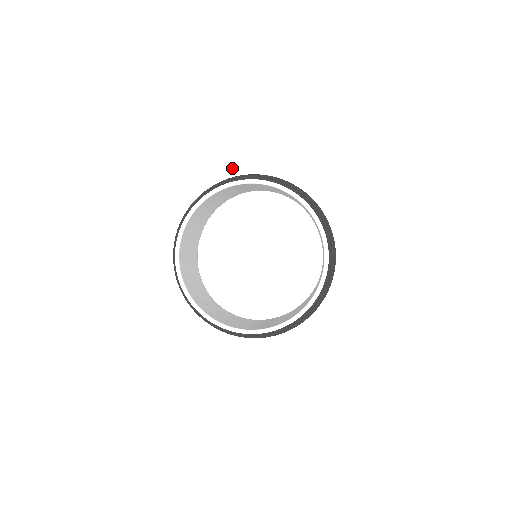
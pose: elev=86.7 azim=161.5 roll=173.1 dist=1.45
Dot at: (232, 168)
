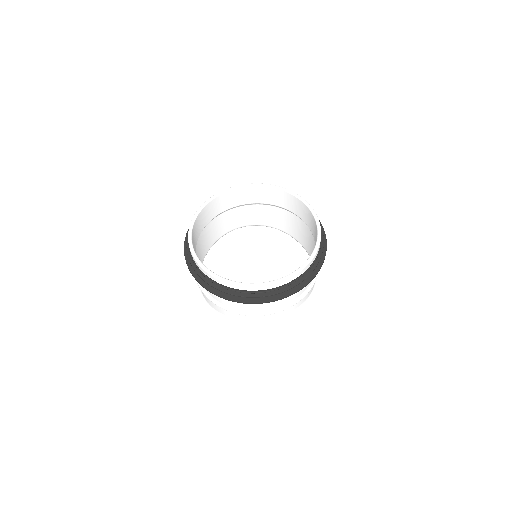
Dot at: occluded
